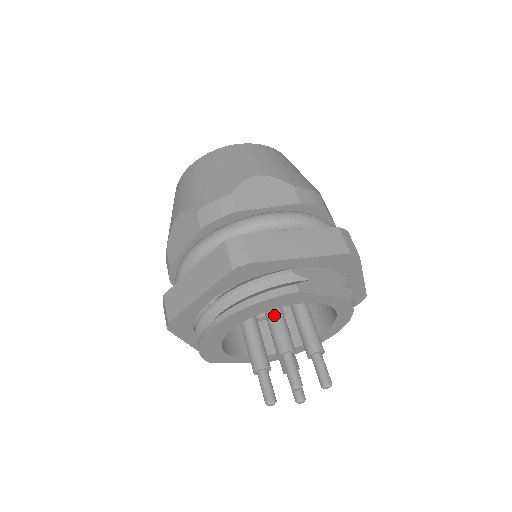
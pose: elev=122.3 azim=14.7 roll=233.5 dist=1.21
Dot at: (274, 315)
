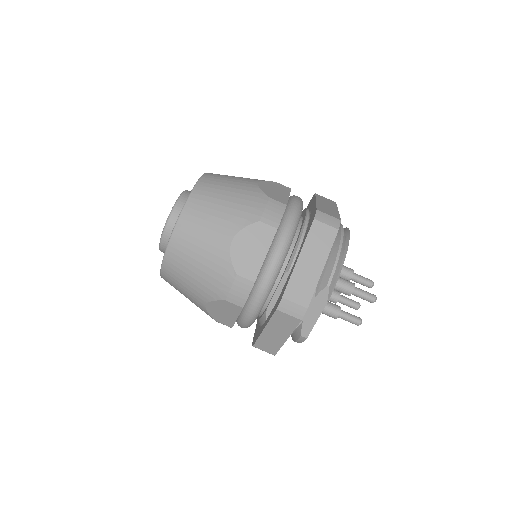
Dot at: occluded
